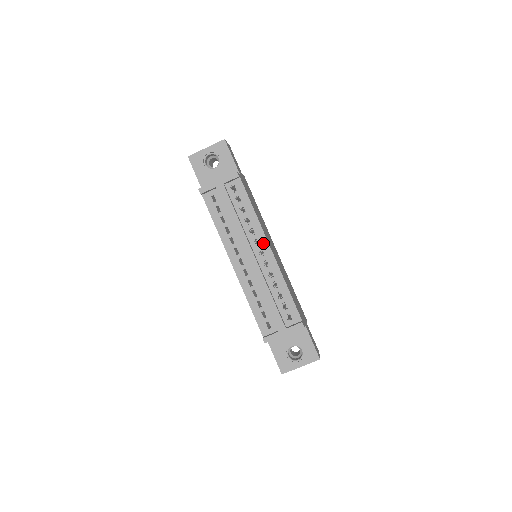
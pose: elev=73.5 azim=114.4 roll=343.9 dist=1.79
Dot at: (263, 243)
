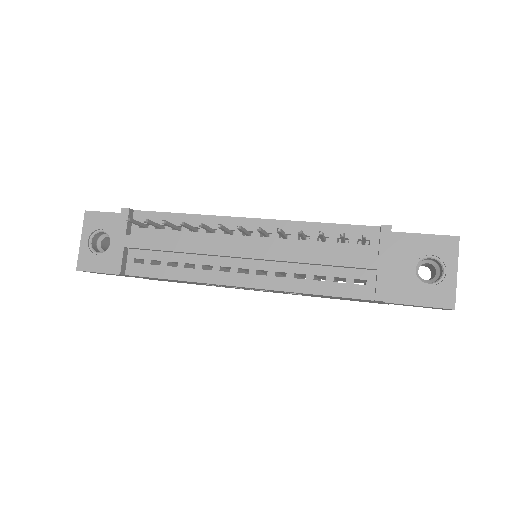
Dot at: (235, 225)
